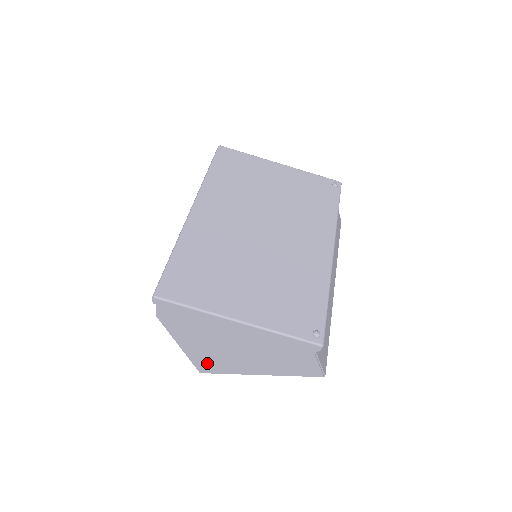
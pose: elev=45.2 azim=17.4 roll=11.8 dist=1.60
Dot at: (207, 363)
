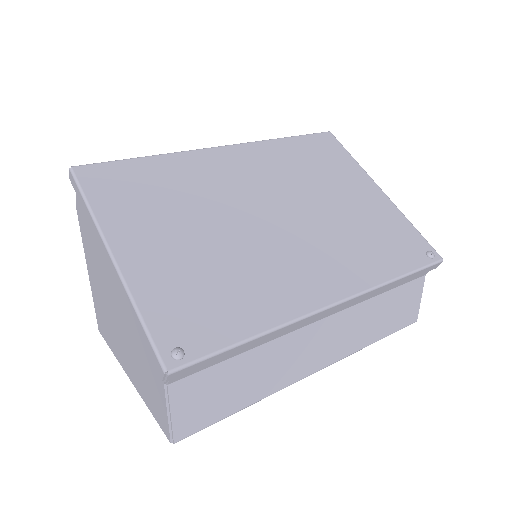
Dot at: (102, 318)
